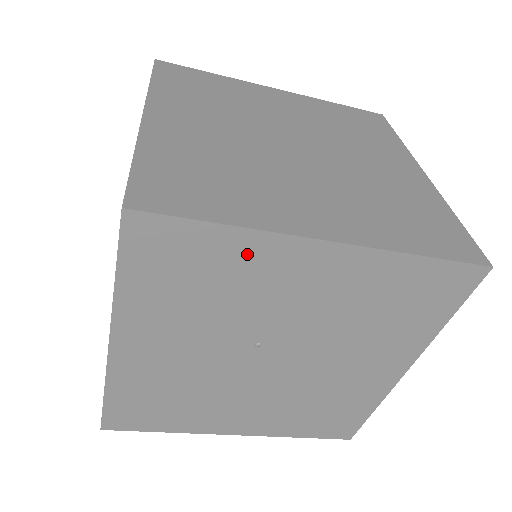
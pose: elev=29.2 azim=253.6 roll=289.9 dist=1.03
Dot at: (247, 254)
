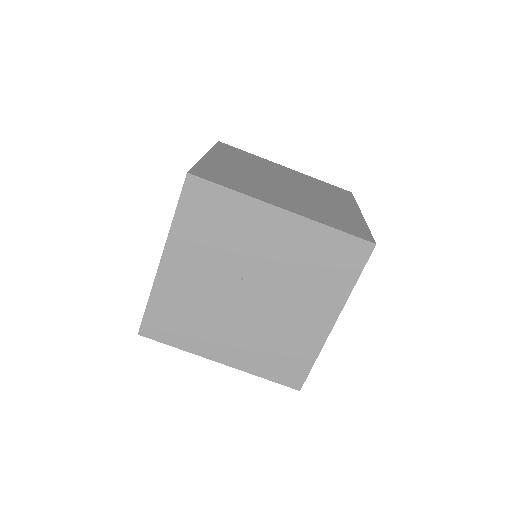
Dot at: (242, 210)
